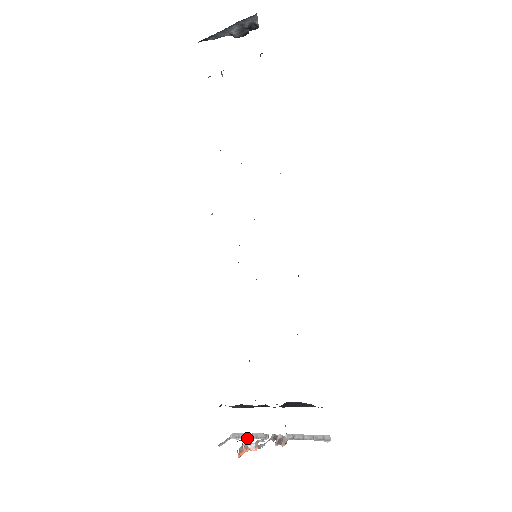
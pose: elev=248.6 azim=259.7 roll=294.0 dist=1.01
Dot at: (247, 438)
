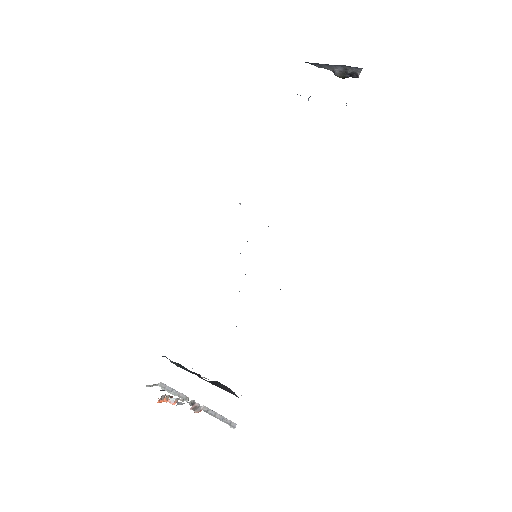
Dot at: (171, 392)
